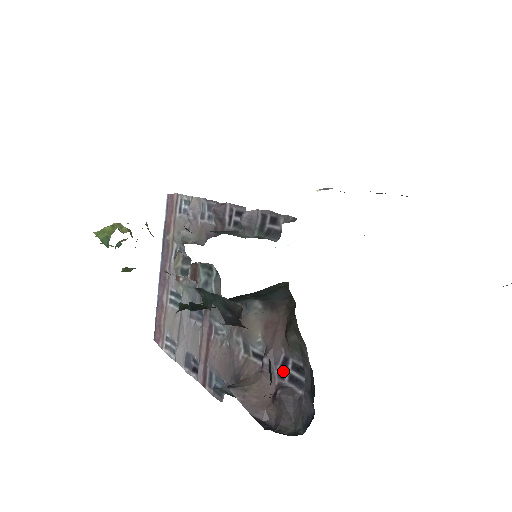
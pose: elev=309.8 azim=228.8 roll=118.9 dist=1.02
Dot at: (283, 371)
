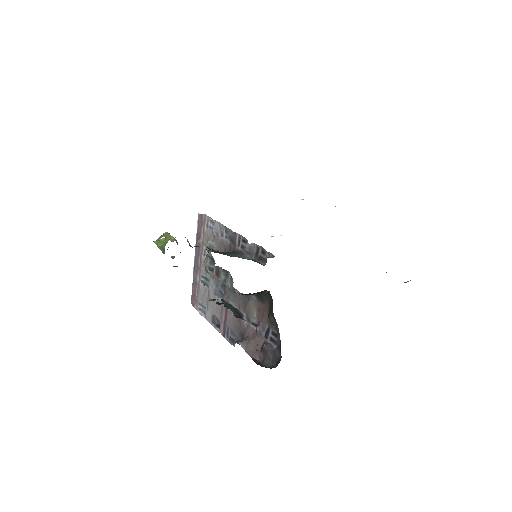
Dot at: (267, 335)
